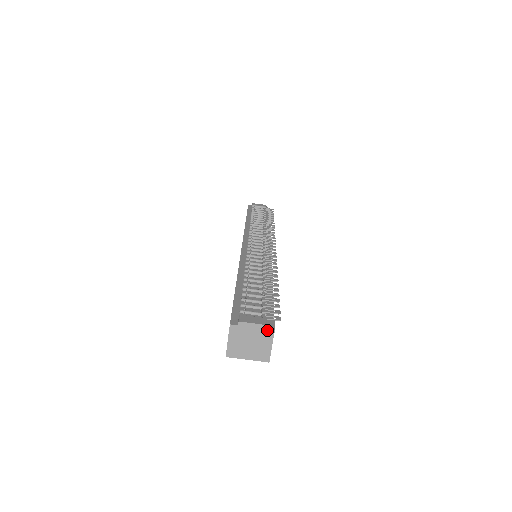
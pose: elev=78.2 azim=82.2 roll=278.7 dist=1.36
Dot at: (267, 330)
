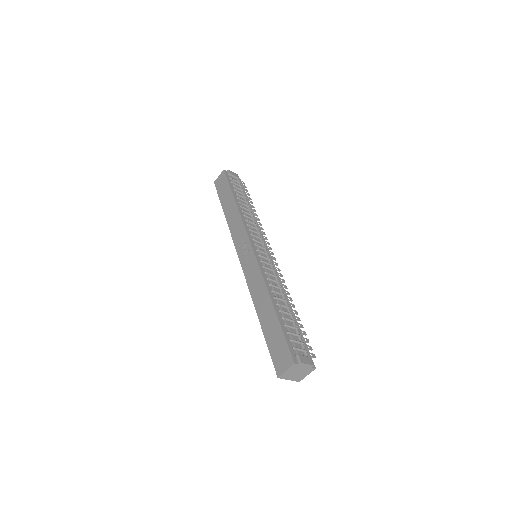
Dot at: (312, 368)
